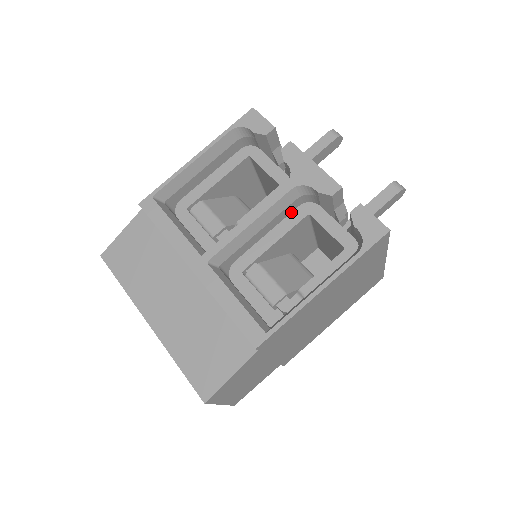
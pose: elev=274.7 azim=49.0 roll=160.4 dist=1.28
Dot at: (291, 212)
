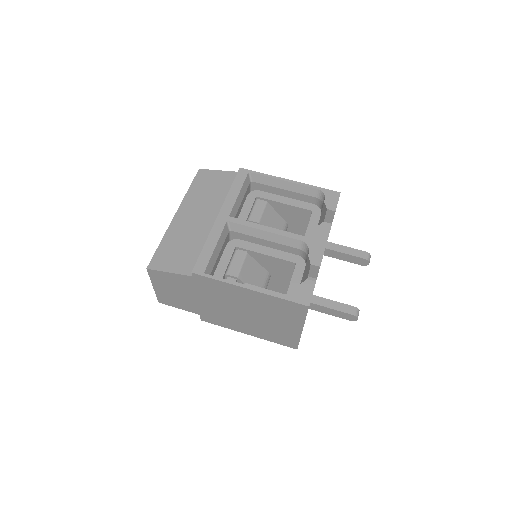
Dot at: (291, 253)
